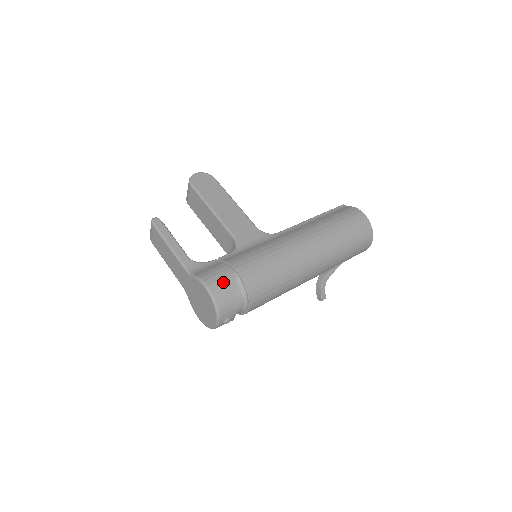
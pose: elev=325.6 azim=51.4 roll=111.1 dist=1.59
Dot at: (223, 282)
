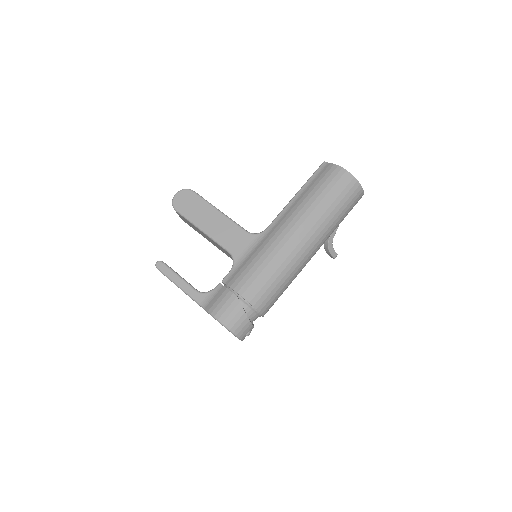
Dot at: (230, 310)
